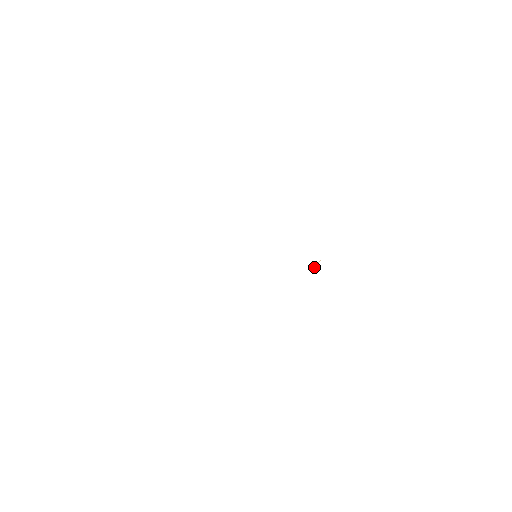
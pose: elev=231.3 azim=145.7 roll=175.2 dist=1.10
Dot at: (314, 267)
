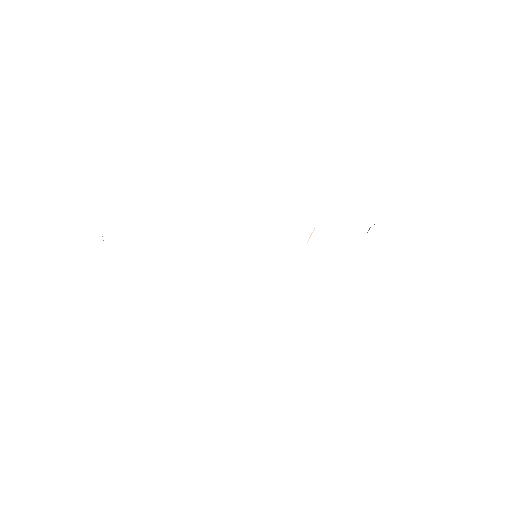
Dot at: occluded
